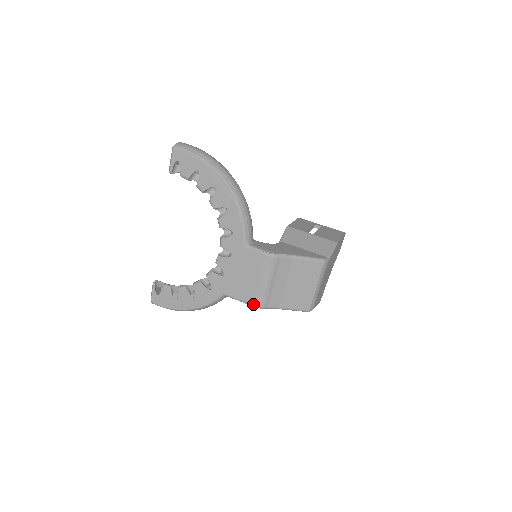
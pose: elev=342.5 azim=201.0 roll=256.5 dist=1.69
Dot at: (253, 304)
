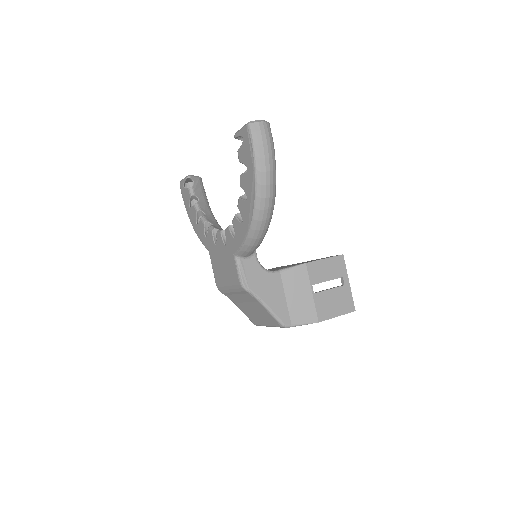
Dot at: (216, 283)
